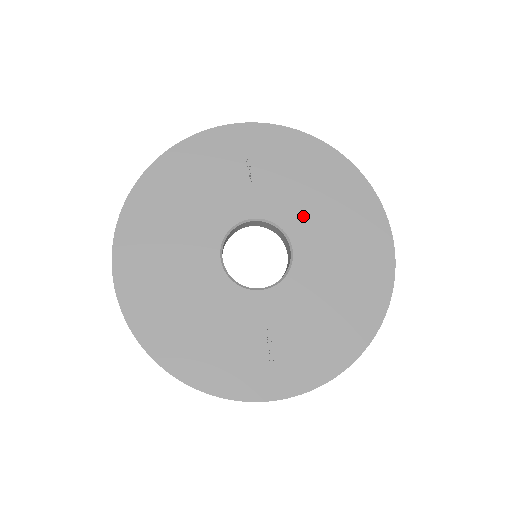
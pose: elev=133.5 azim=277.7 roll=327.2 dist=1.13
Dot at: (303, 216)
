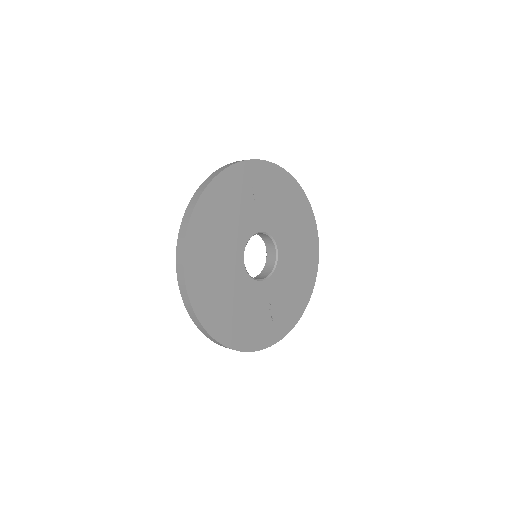
Dot at: (281, 226)
